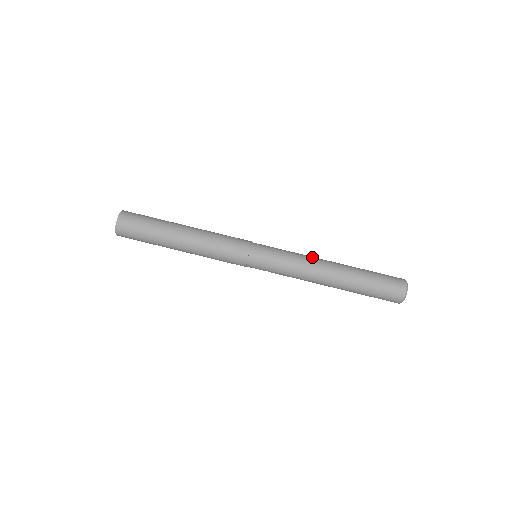
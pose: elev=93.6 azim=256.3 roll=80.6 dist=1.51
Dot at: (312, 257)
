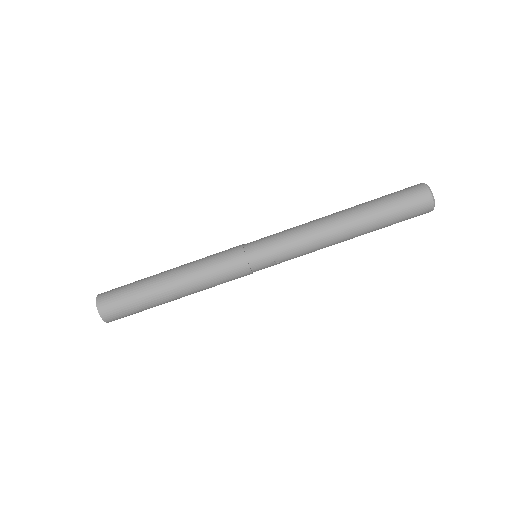
Dot at: occluded
